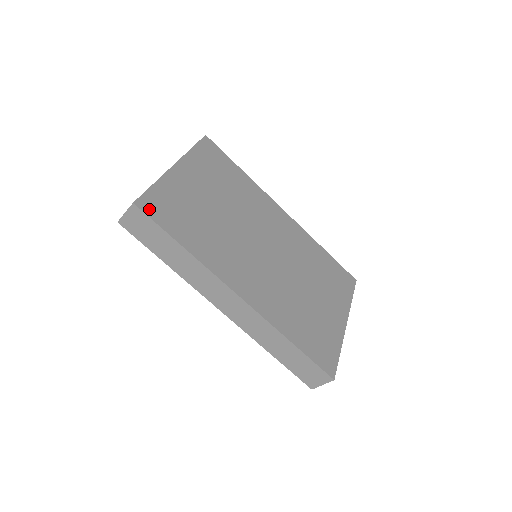
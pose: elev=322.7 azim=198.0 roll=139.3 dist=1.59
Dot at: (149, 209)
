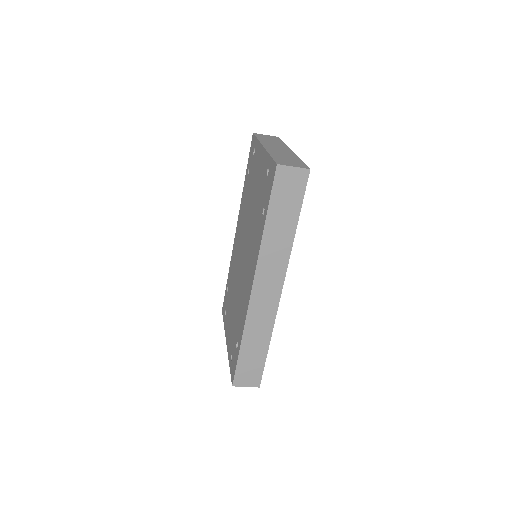
Dot at: occluded
